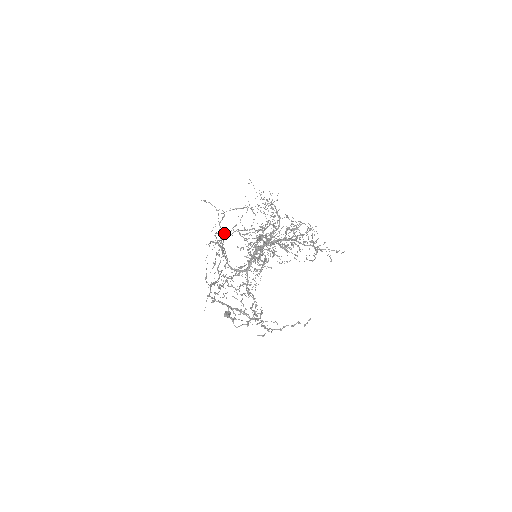
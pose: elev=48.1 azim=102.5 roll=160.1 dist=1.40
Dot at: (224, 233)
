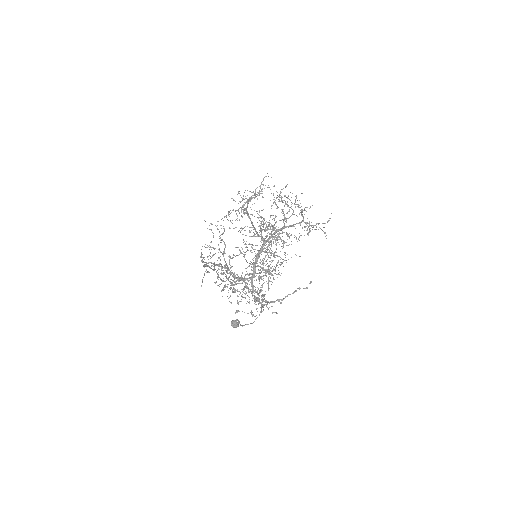
Dot at: (225, 244)
